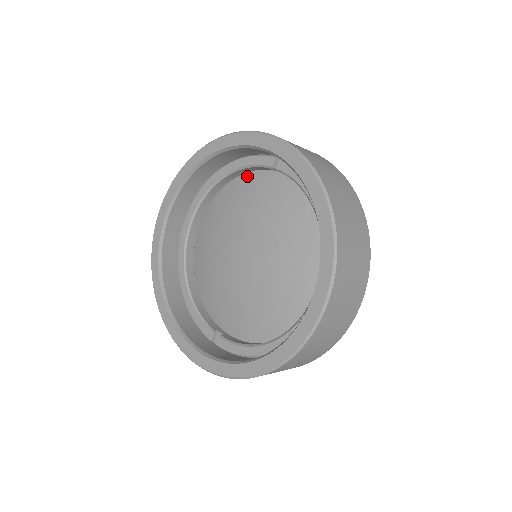
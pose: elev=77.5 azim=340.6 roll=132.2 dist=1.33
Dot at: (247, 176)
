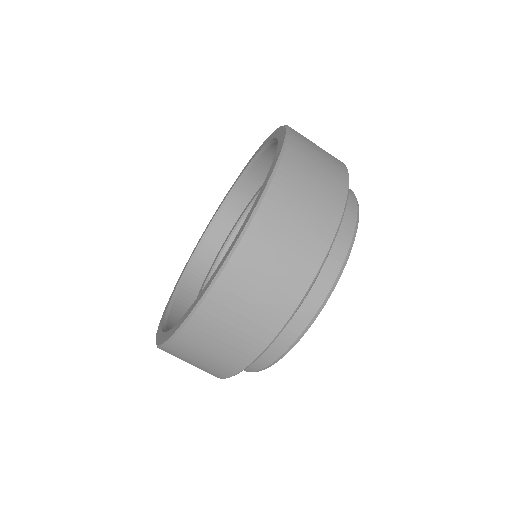
Dot at: occluded
